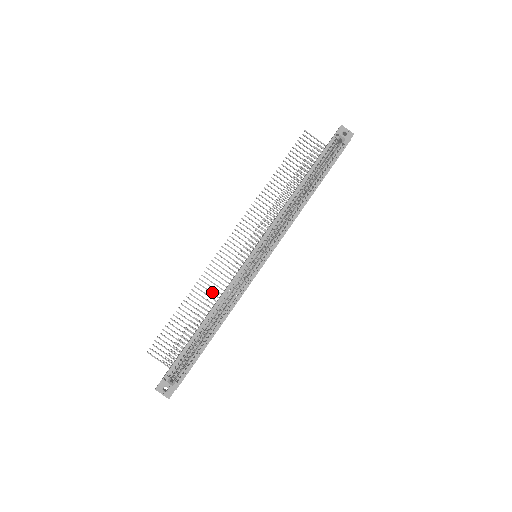
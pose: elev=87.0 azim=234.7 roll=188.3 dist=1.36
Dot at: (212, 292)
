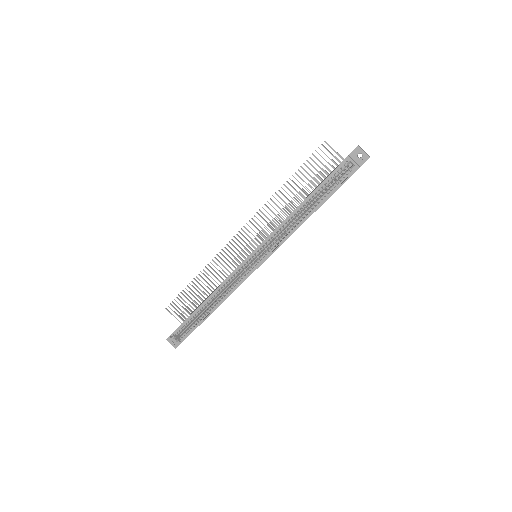
Dot at: occluded
